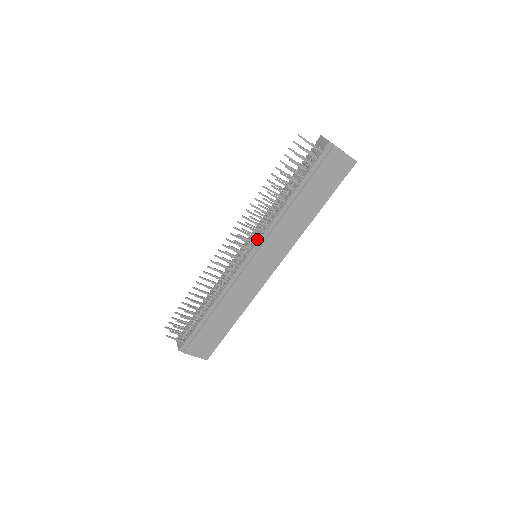
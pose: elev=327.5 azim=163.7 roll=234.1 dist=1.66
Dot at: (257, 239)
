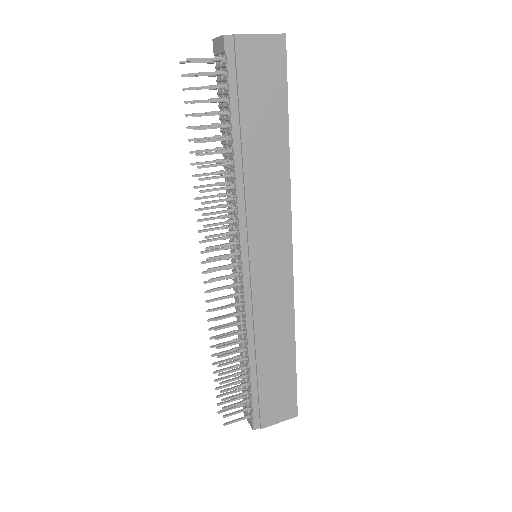
Dot at: (237, 235)
